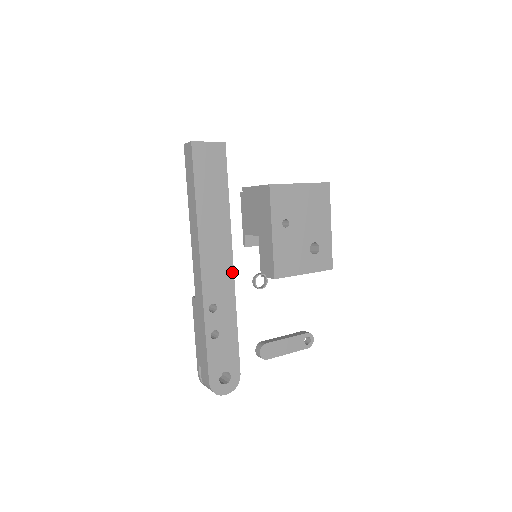
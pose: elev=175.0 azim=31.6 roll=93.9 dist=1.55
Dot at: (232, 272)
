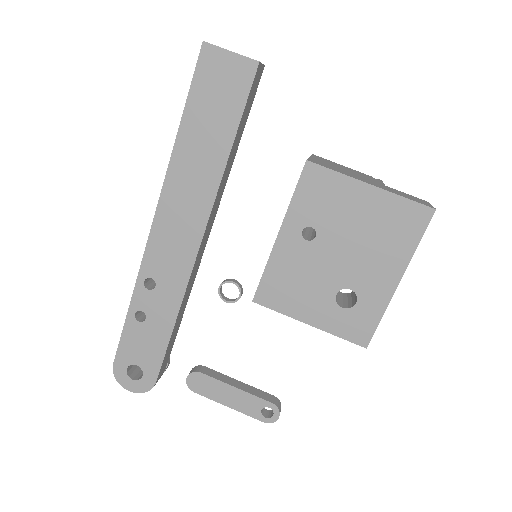
Dot at: (194, 255)
